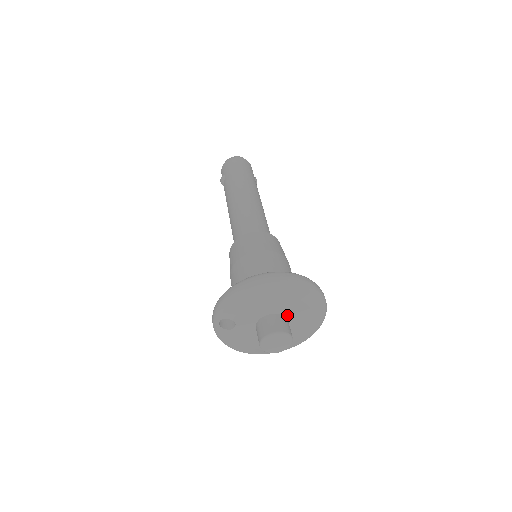
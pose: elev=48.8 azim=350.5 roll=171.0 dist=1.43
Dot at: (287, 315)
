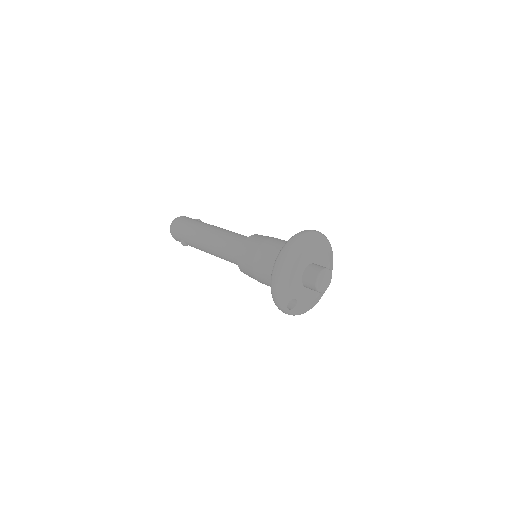
Dot at: (310, 262)
